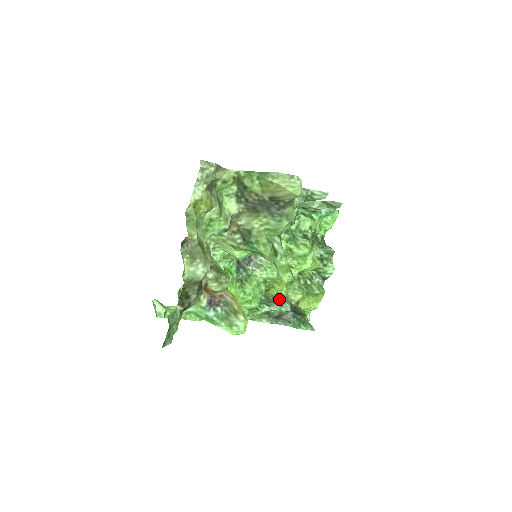
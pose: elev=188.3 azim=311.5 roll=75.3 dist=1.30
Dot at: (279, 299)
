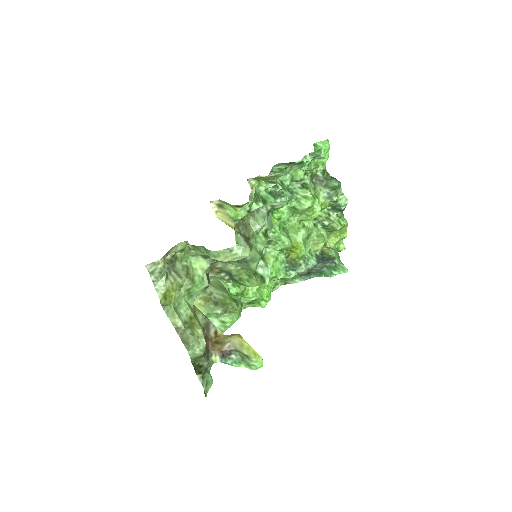
Dot at: (302, 260)
